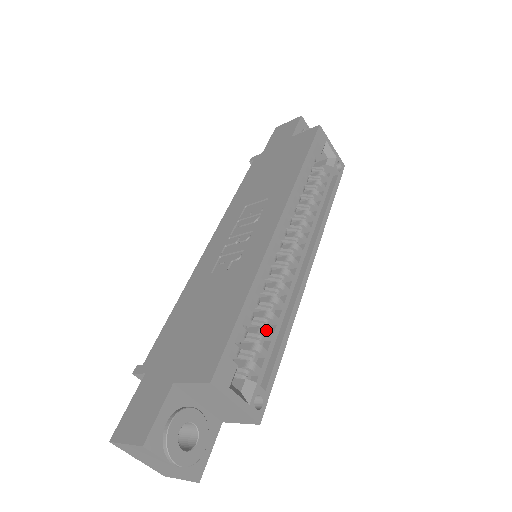
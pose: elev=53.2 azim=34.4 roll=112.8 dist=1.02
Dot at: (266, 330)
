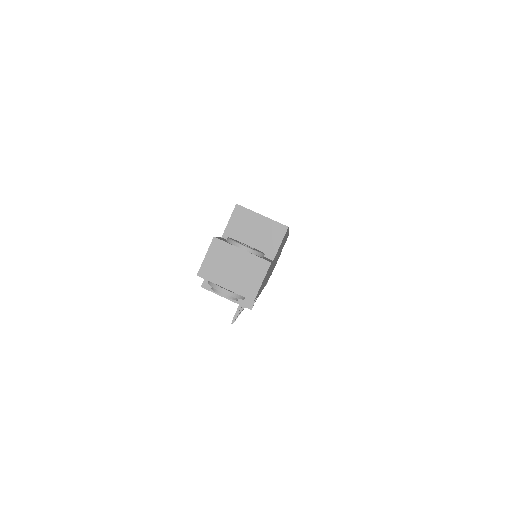
Dot at: occluded
